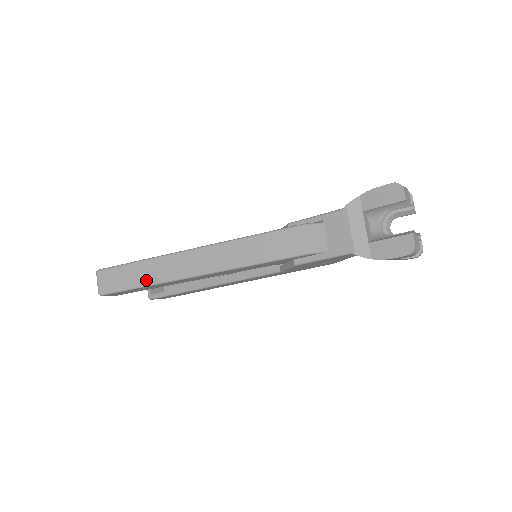
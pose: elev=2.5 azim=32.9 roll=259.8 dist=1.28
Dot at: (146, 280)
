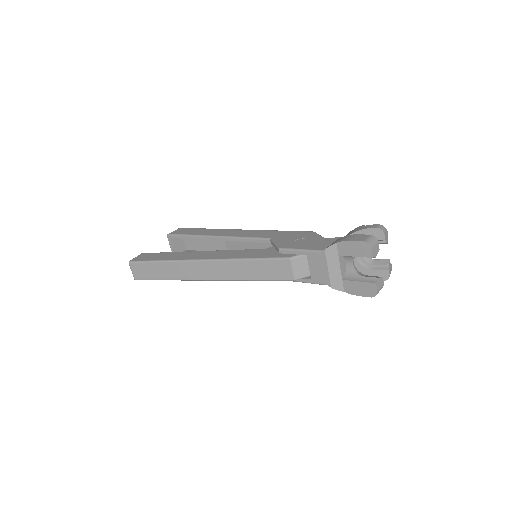
Dot at: (169, 276)
